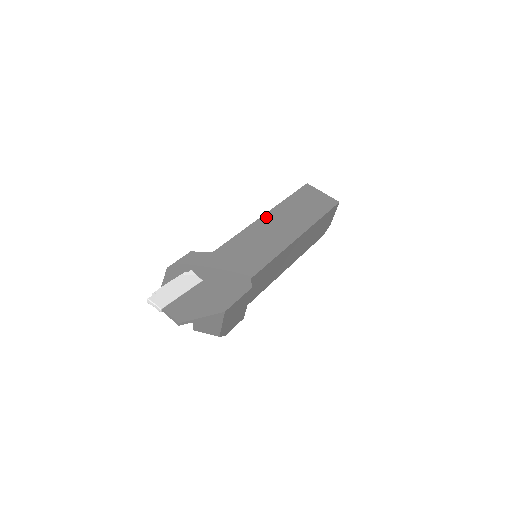
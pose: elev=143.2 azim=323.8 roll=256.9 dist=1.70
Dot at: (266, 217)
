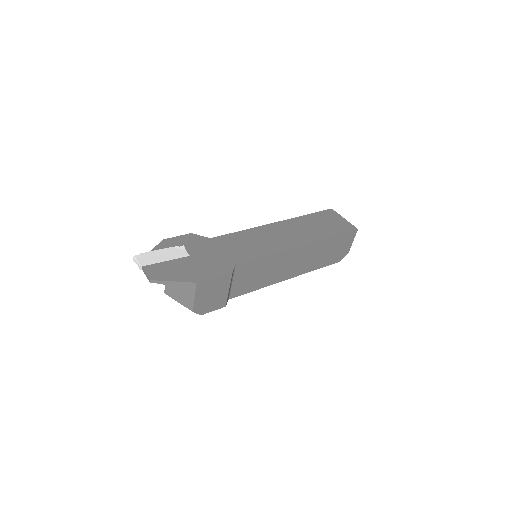
Dot at: (276, 224)
